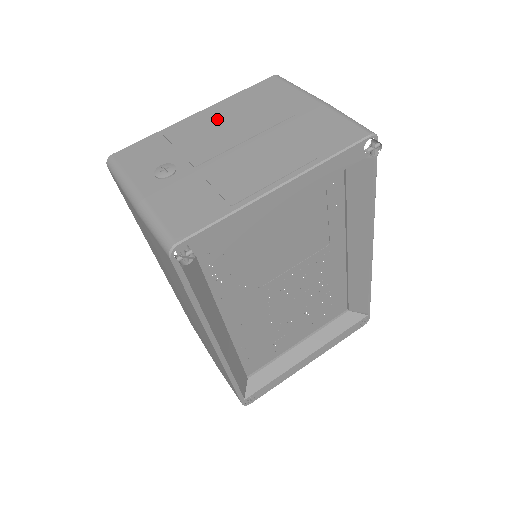
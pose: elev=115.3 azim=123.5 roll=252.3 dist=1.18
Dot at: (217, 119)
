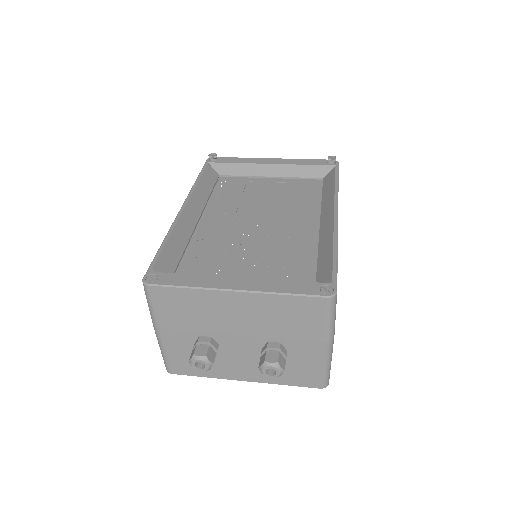
Dot at: occluded
